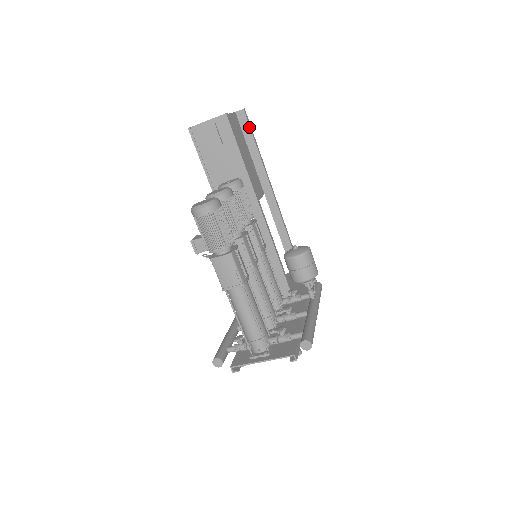
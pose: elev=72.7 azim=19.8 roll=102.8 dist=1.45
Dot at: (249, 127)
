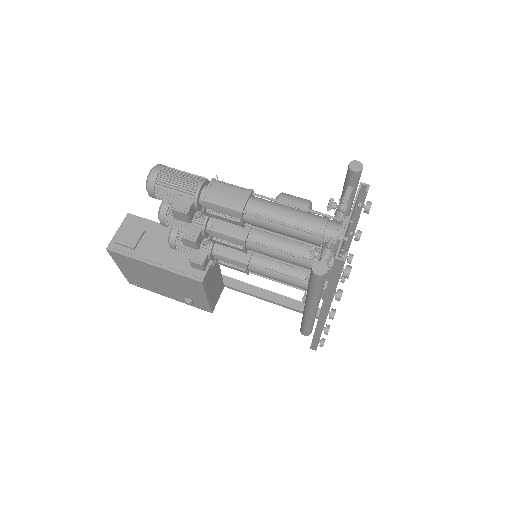
Dot at: occluded
